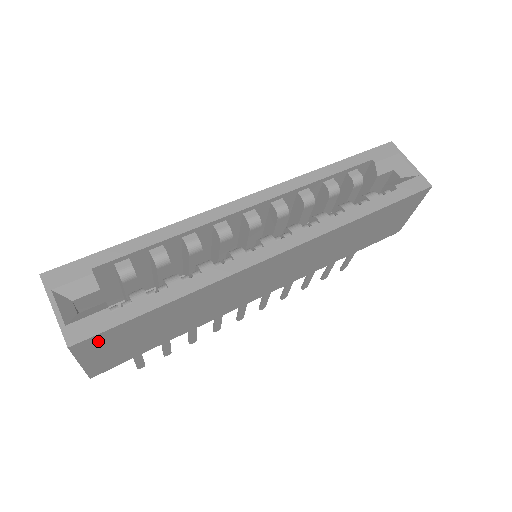
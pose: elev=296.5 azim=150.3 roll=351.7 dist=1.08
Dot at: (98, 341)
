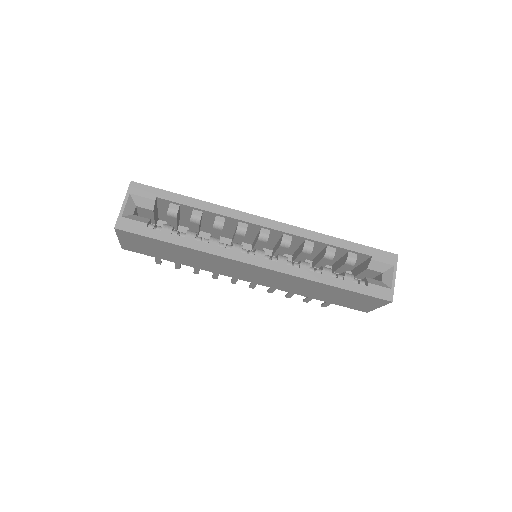
Dot at: (131, 236)
